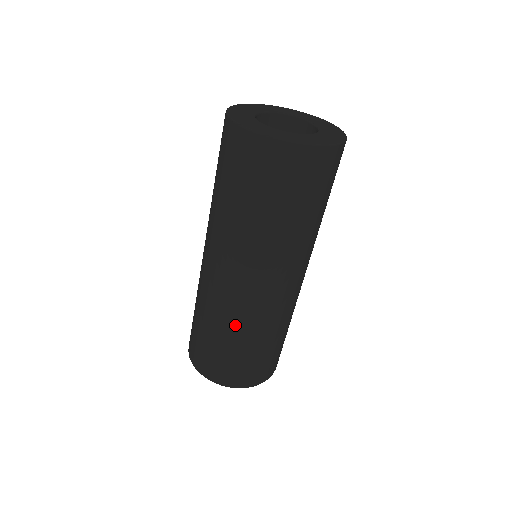
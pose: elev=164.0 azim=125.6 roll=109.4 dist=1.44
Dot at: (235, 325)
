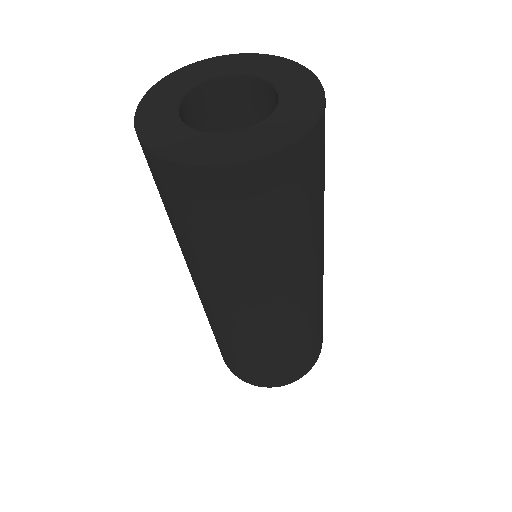
Dot at: (235, 341)
